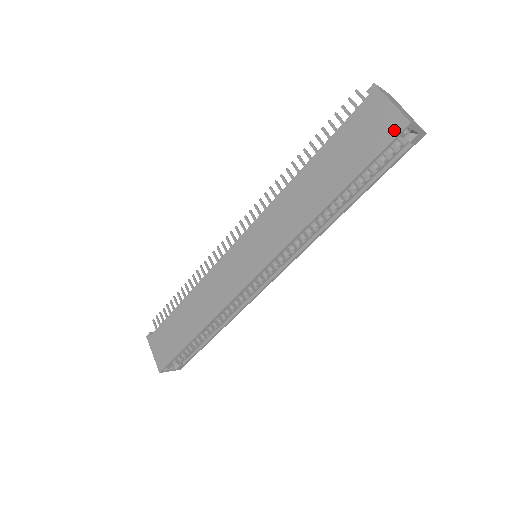
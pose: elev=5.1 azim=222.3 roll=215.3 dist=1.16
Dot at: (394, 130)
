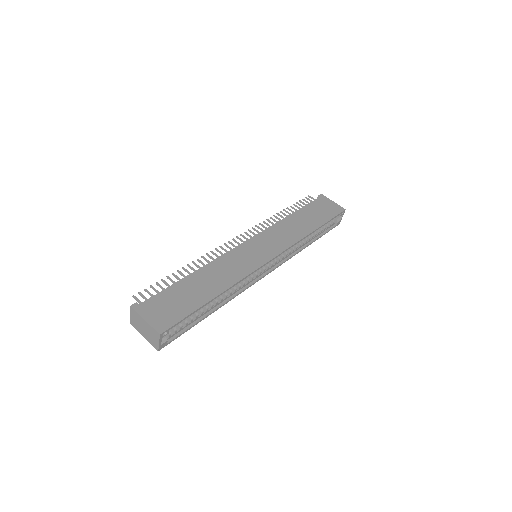
Dot at: (339, 210)
